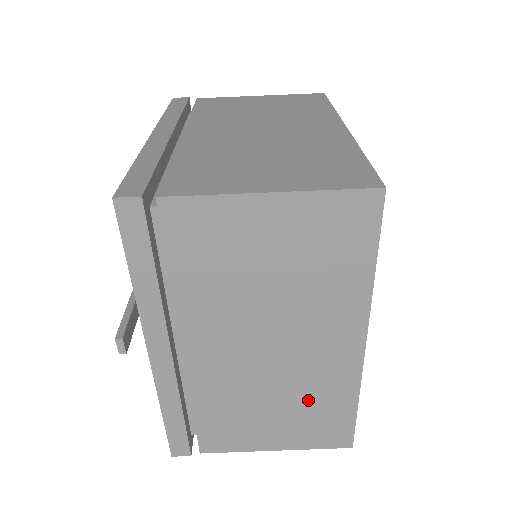
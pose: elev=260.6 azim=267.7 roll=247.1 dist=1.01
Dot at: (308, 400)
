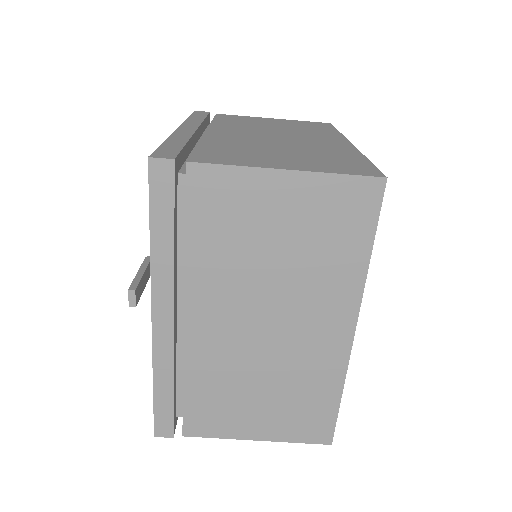
Dot at: (295, 386)
